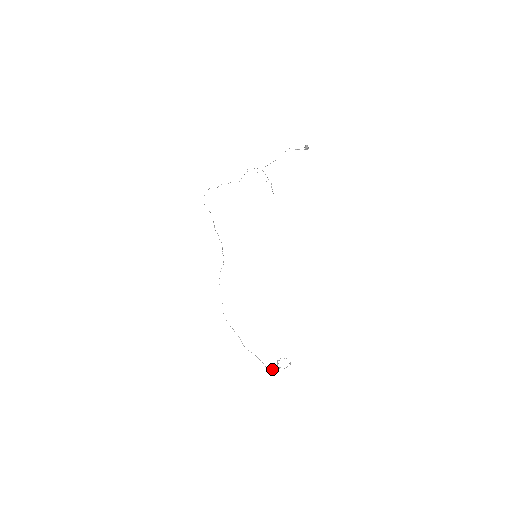
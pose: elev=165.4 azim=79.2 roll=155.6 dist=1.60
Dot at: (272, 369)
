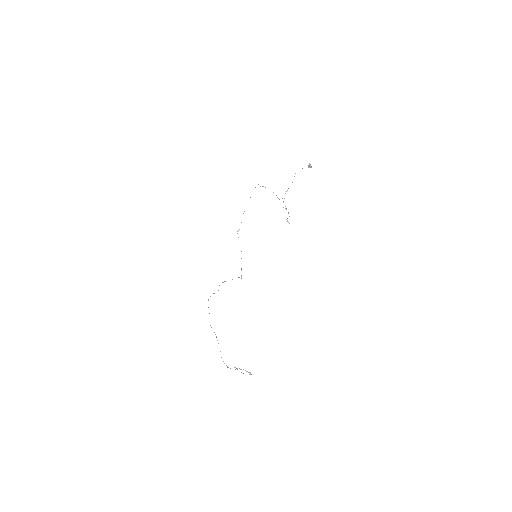
Dot at: occluded
